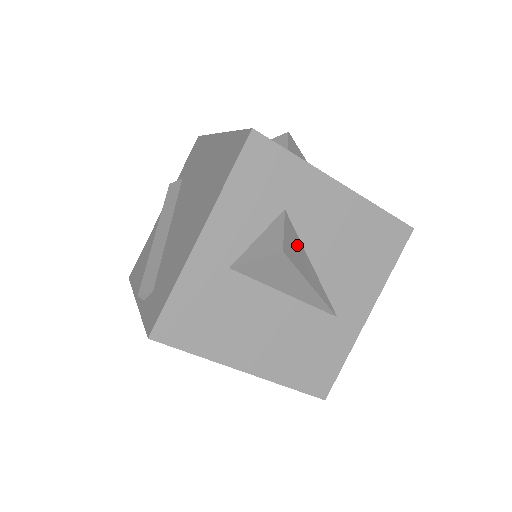
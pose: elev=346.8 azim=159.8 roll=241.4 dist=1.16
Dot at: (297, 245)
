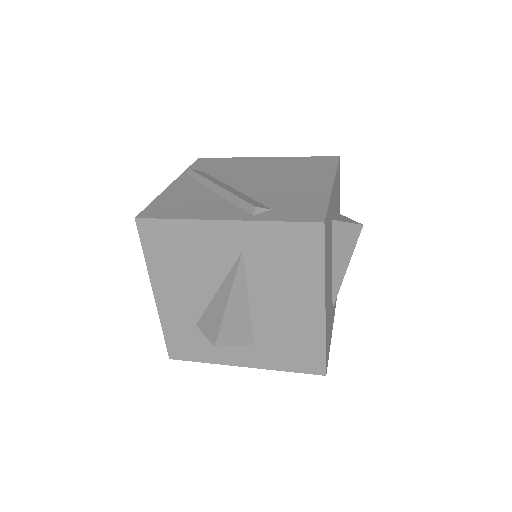
Dot at: occluded
